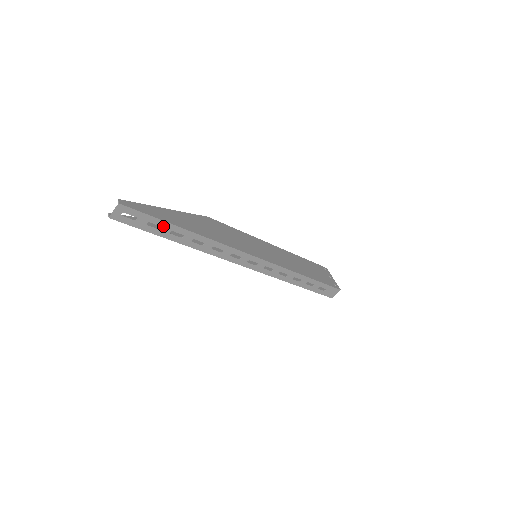
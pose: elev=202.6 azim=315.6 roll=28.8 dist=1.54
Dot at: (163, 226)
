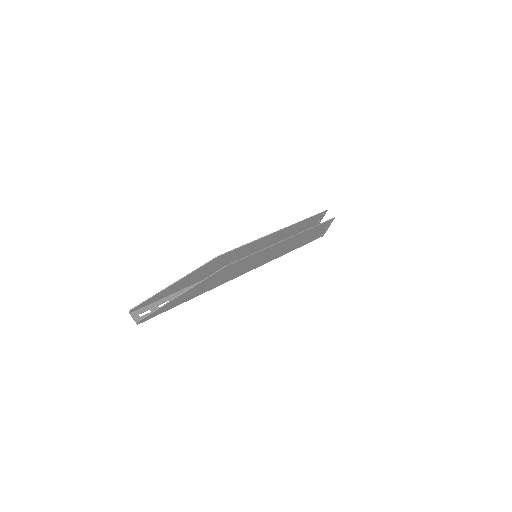
Dot at: occluded
